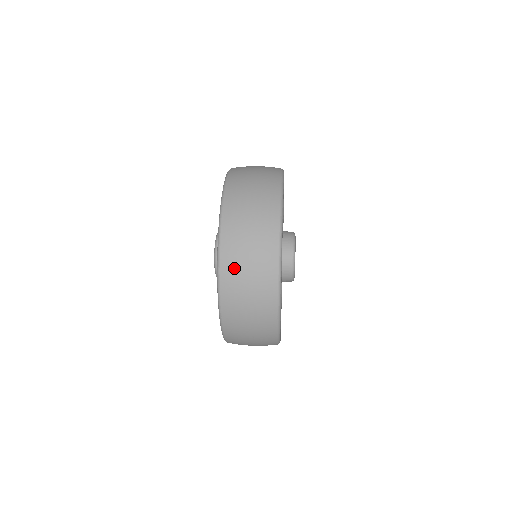
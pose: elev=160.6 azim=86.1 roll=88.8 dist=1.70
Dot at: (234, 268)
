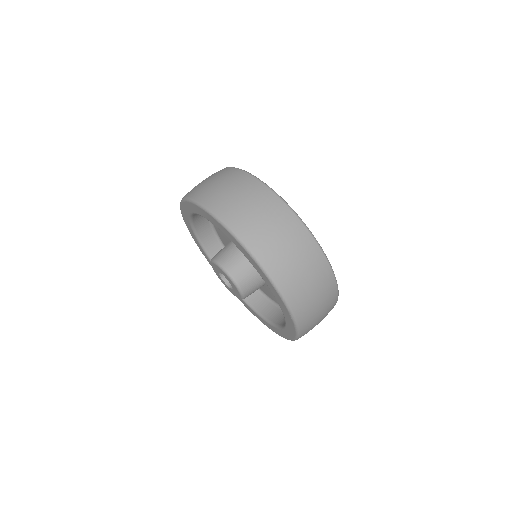
Dot at: (309, 315)
